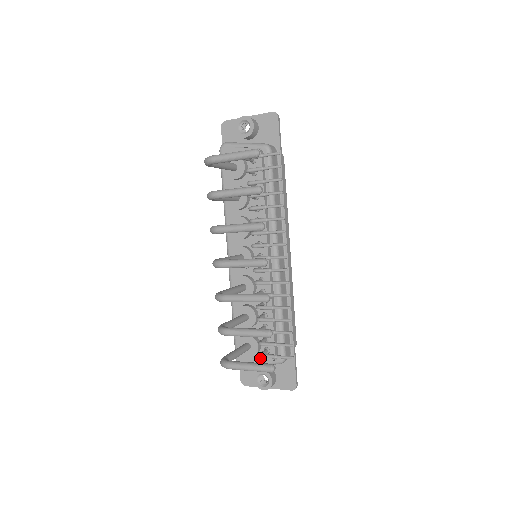
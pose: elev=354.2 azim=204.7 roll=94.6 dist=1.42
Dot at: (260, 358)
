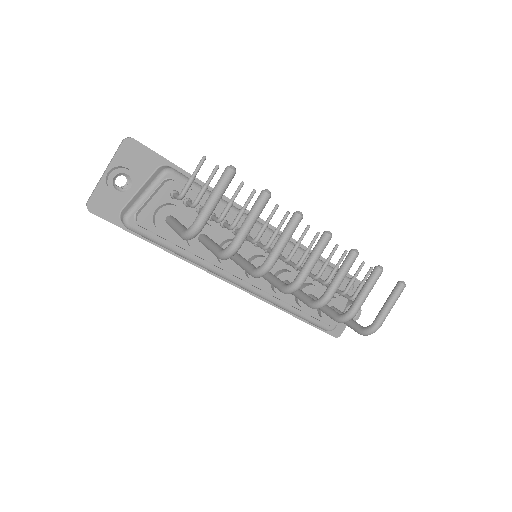
Dot at: (343, 304)
